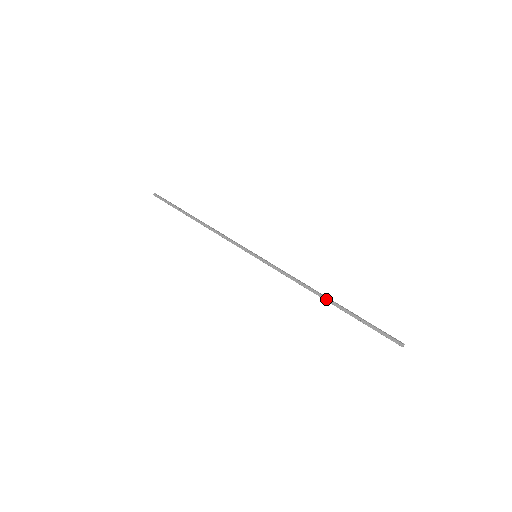
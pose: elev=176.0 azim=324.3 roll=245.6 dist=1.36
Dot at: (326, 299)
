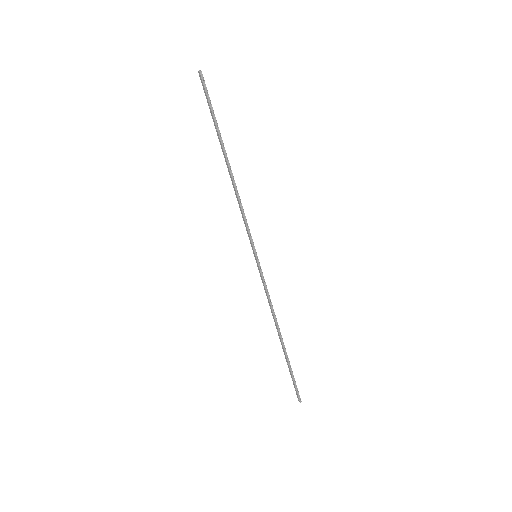
Dot at: (280, 338)
